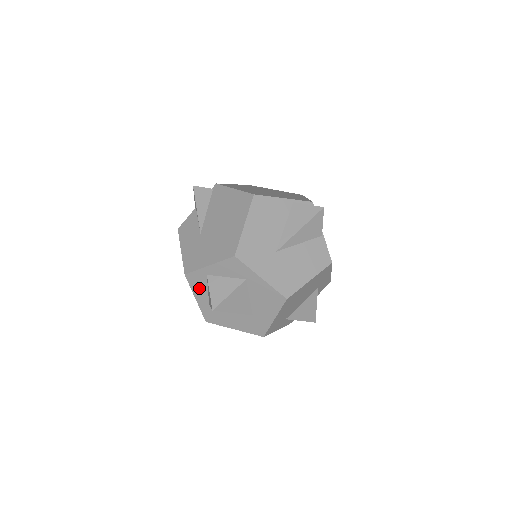
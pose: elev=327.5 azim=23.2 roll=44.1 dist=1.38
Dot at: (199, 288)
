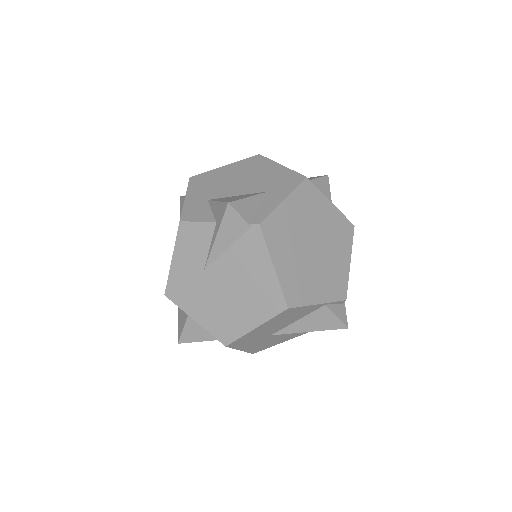
Dot at: occluded
